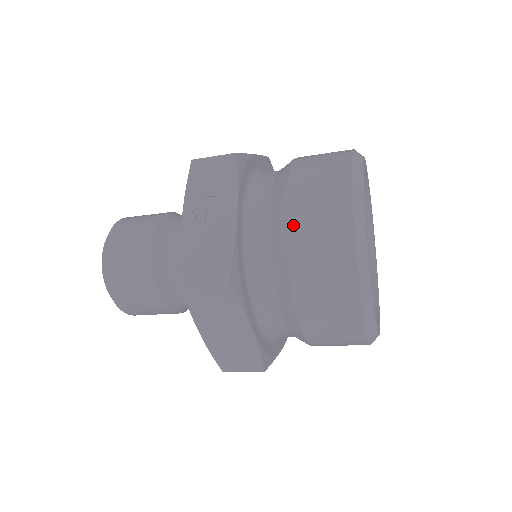
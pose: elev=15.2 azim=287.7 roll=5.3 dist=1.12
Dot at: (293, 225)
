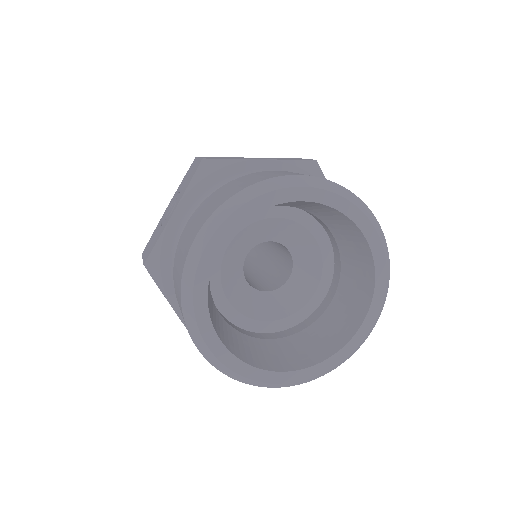
Dot at: (181, 237)
